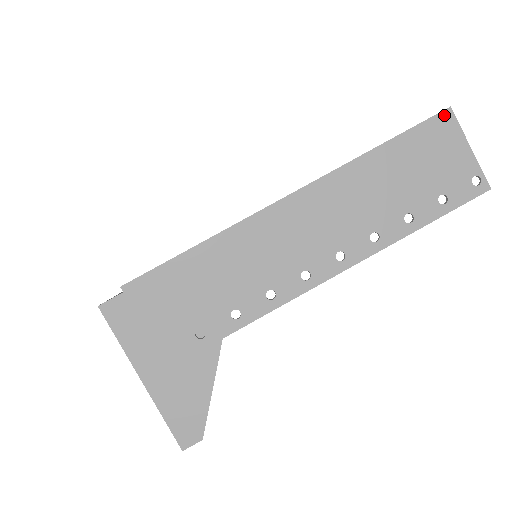
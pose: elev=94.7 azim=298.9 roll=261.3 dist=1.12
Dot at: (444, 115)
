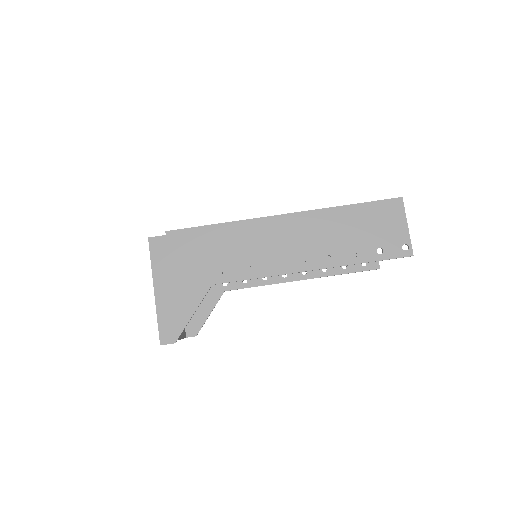
Dot at: (397, 201)
